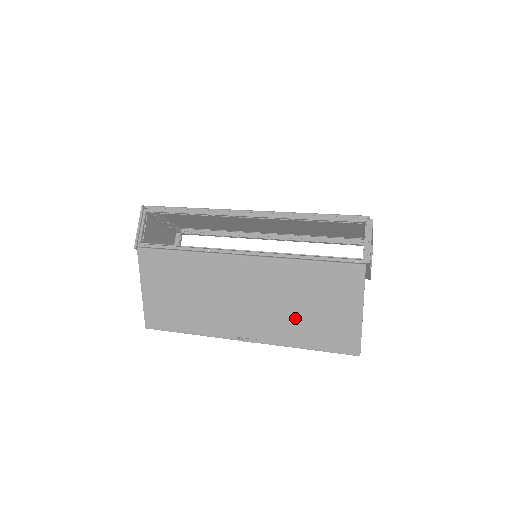
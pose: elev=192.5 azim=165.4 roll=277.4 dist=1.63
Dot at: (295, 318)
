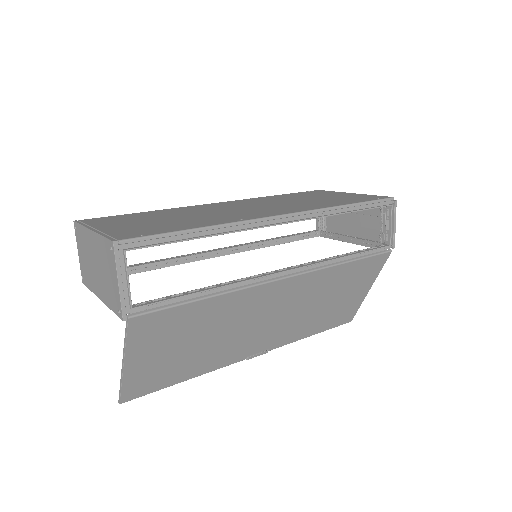
Dot at: (313, 316)
